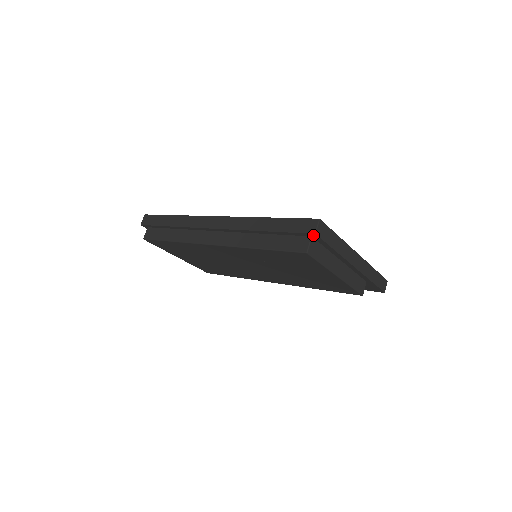
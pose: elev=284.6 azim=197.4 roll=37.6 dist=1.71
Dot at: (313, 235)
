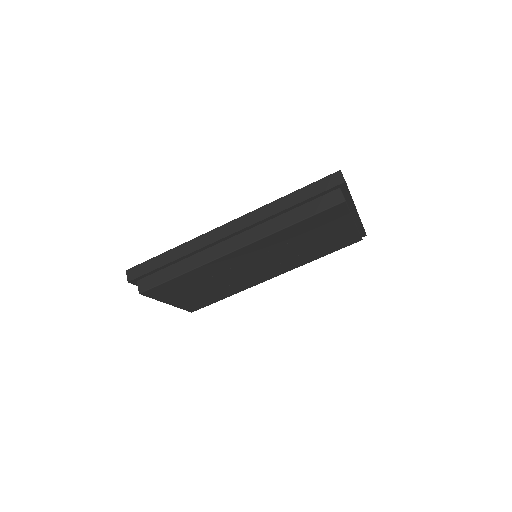
Dot at: (342, 185)
